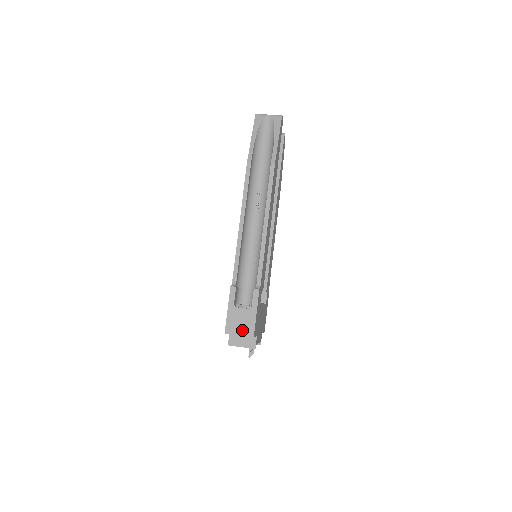
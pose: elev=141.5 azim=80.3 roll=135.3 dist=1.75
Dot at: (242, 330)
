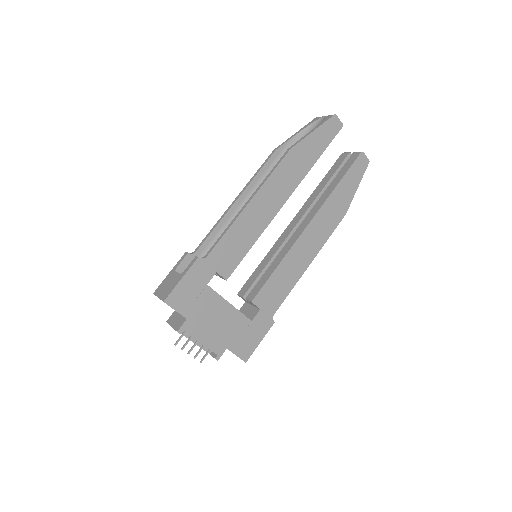
Dot at: (163, 292)
